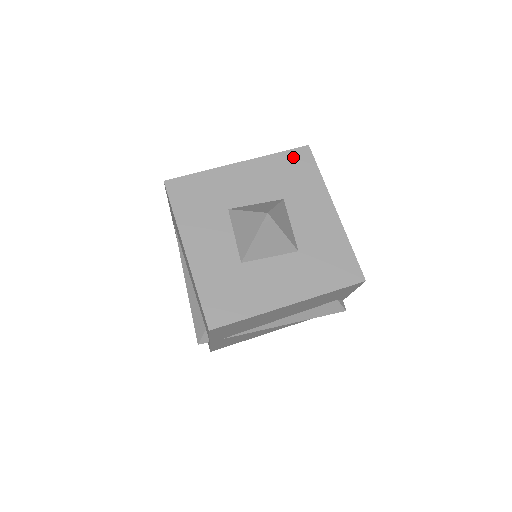
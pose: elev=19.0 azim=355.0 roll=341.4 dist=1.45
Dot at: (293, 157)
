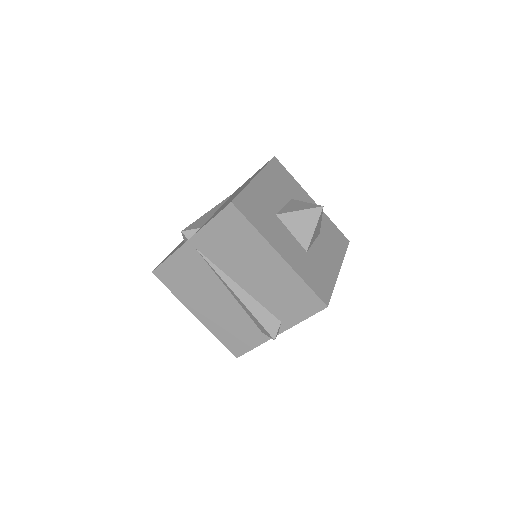
Dot at: (275, 167)
